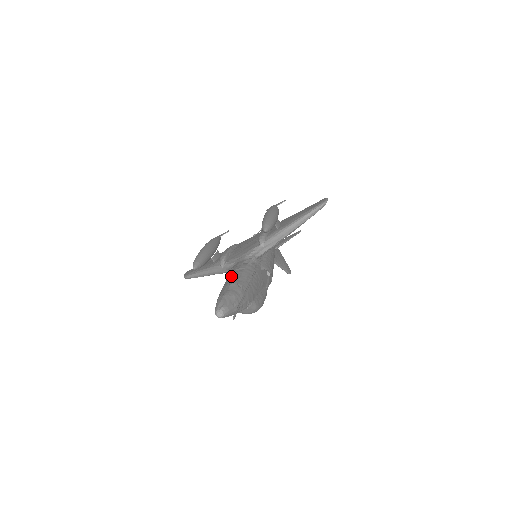
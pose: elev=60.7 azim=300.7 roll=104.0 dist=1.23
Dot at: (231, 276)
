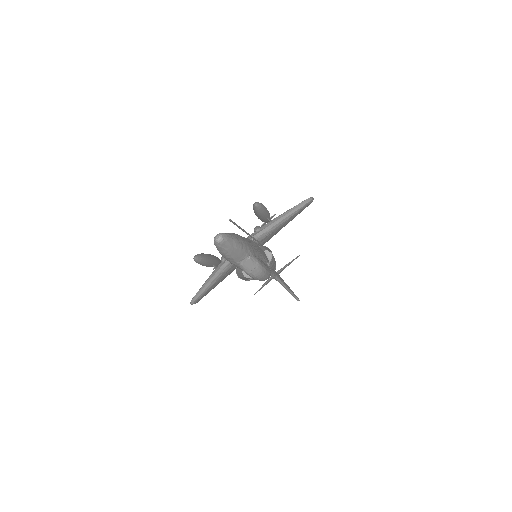
Dot at: occluded
